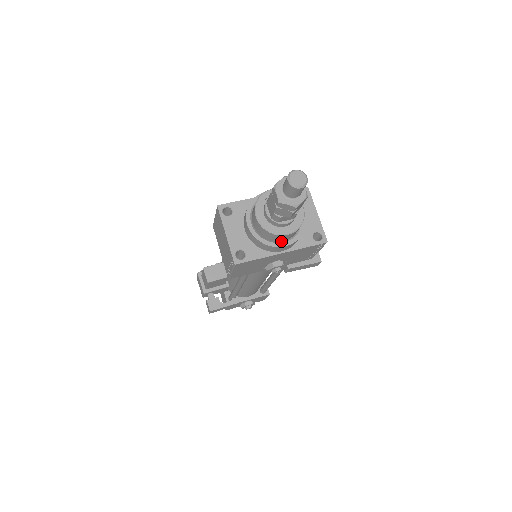
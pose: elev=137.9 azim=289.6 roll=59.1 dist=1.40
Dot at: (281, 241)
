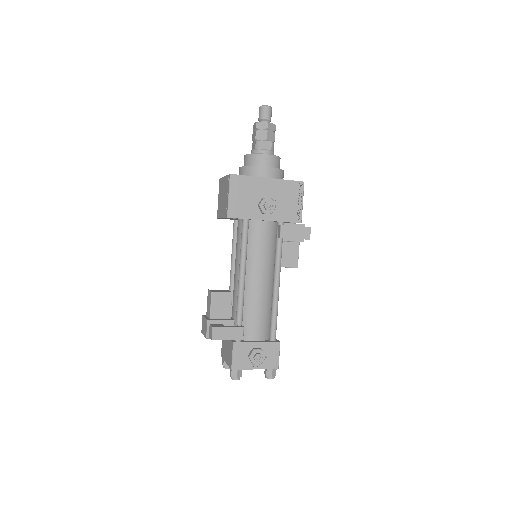
Dot at: (265, 169)
